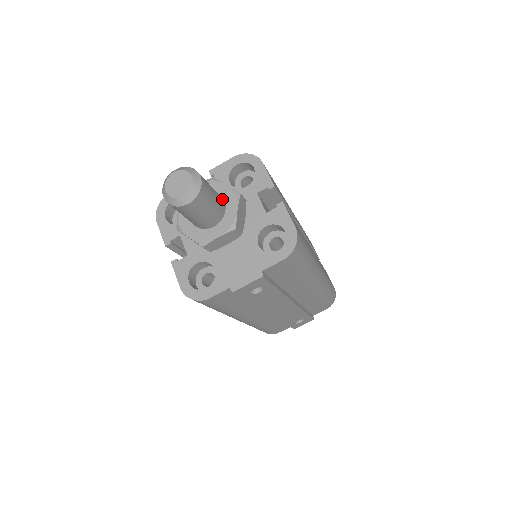
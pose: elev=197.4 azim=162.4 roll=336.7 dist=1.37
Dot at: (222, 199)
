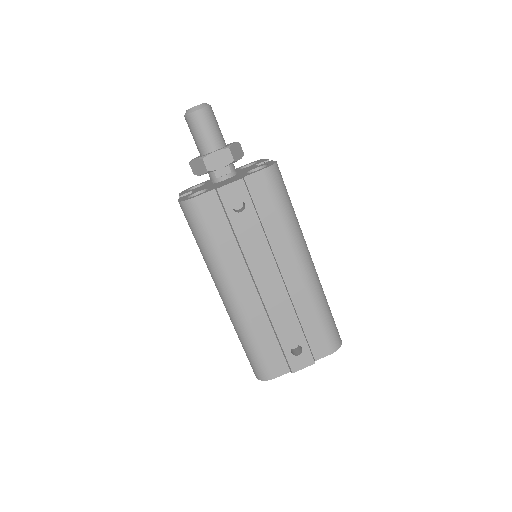
Dot at: occluded
